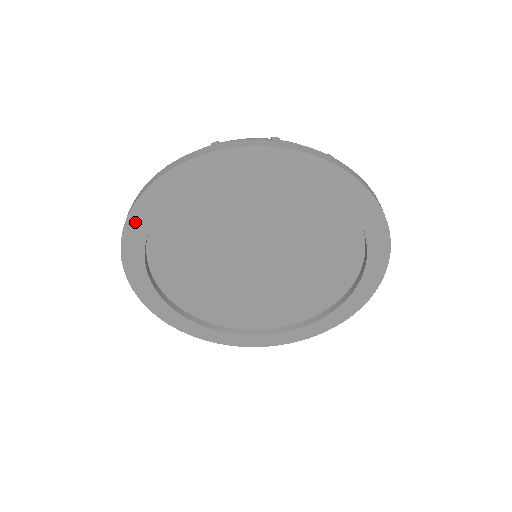
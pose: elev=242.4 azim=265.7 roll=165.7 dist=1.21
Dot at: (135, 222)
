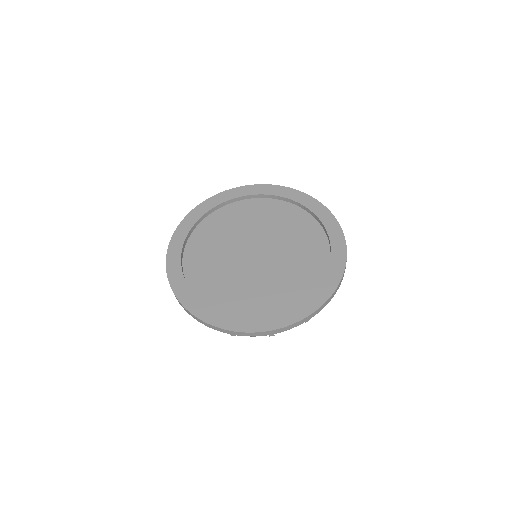
Dot at: (171, 257)
